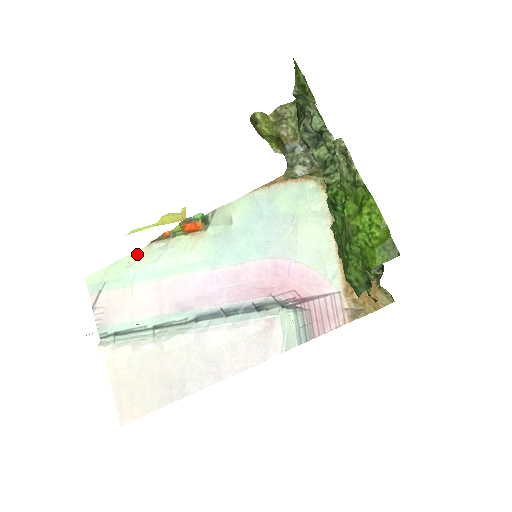
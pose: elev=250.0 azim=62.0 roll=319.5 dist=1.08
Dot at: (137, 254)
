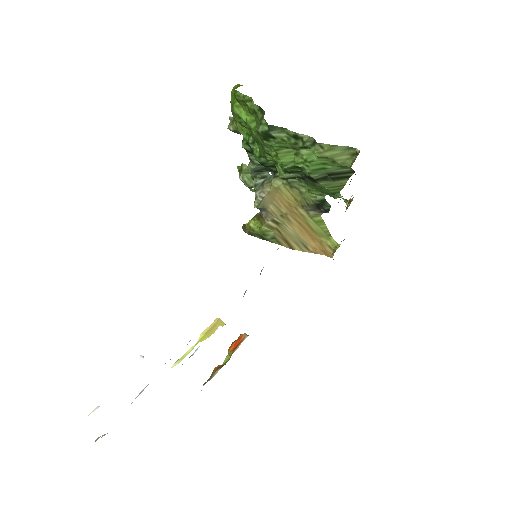
Dot at: occluded
